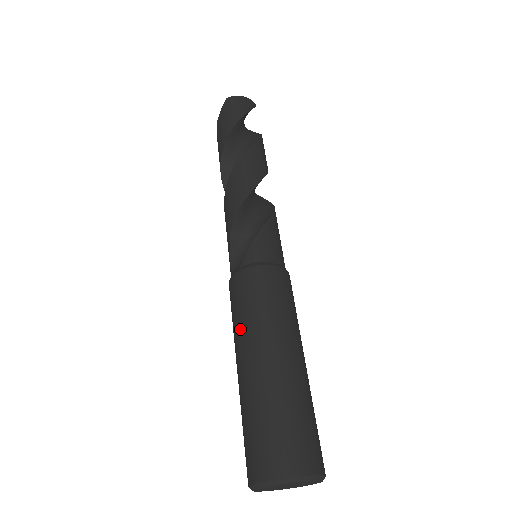
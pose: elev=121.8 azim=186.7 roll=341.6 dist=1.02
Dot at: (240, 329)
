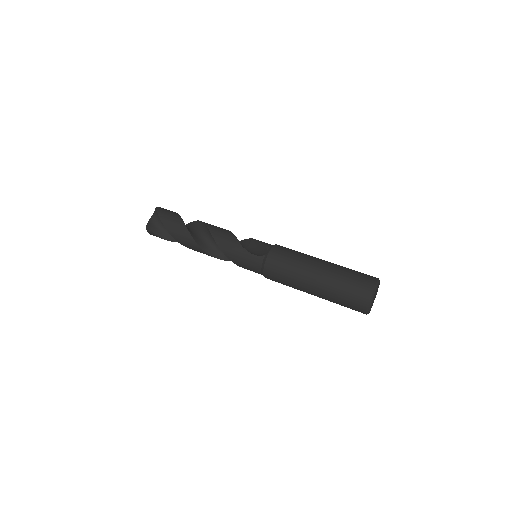
Dot at: (300, 262)
